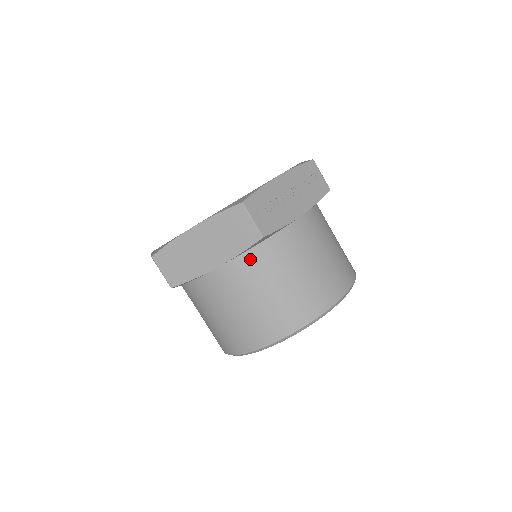
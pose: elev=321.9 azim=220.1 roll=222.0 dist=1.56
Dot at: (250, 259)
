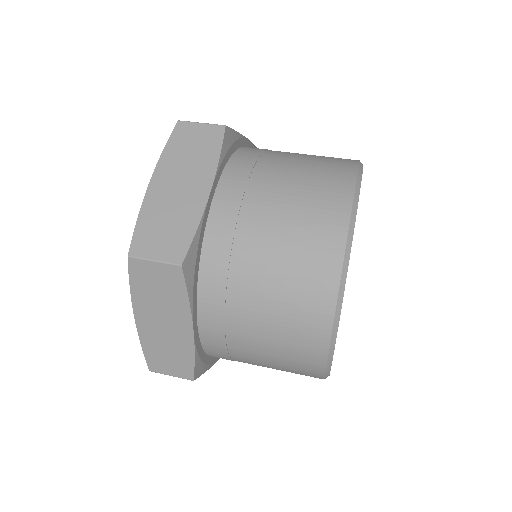
Dot at: (237, 169)
